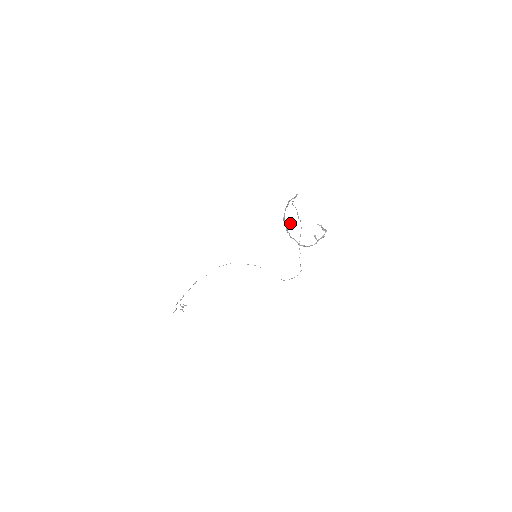
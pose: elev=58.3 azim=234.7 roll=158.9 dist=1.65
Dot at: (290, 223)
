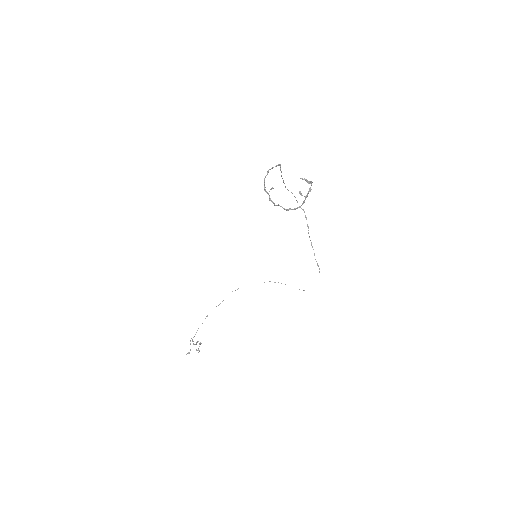
Dot at: (271, 189)
